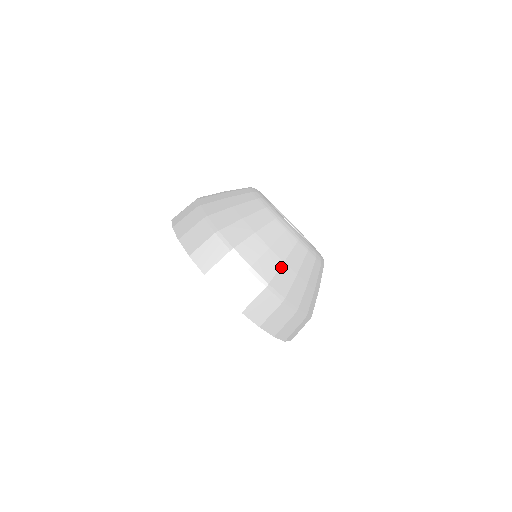
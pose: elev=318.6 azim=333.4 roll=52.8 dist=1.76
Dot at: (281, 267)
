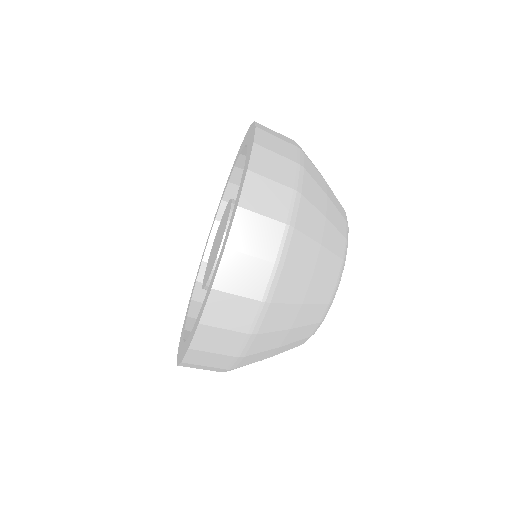
Dot at: (315, 242)
